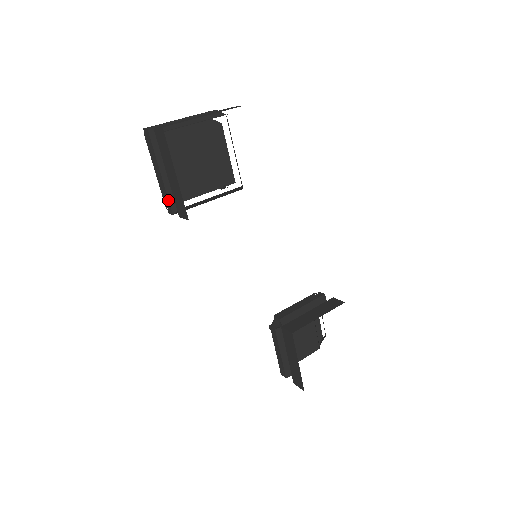
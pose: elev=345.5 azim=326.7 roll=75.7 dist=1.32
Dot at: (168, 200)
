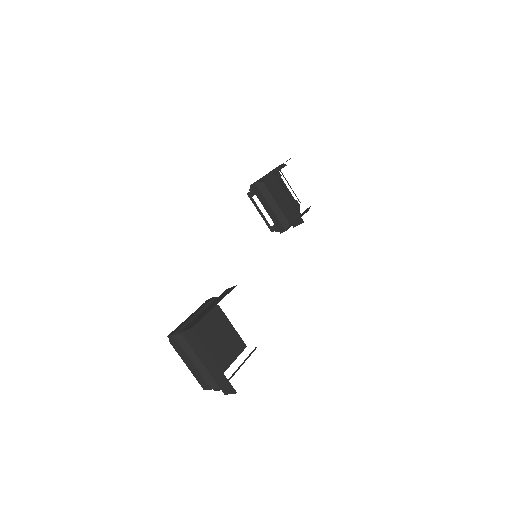
Dot at: (260, 179)
